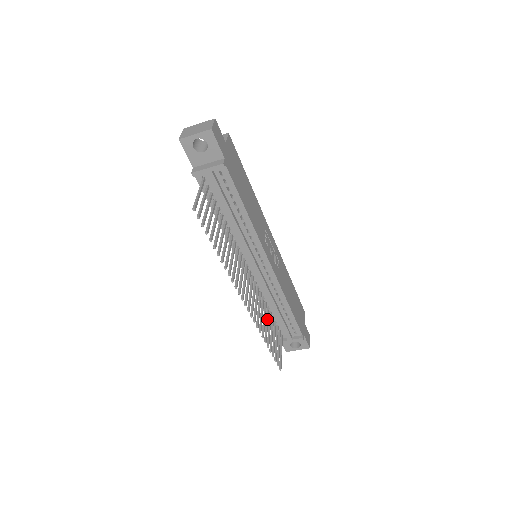
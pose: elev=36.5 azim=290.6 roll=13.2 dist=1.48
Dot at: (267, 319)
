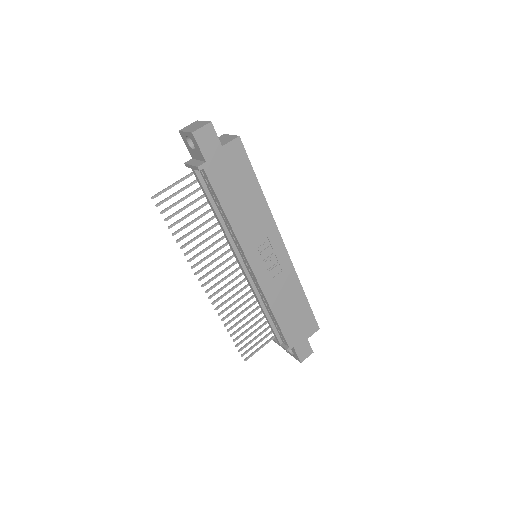
Dot at: (248, 314)
